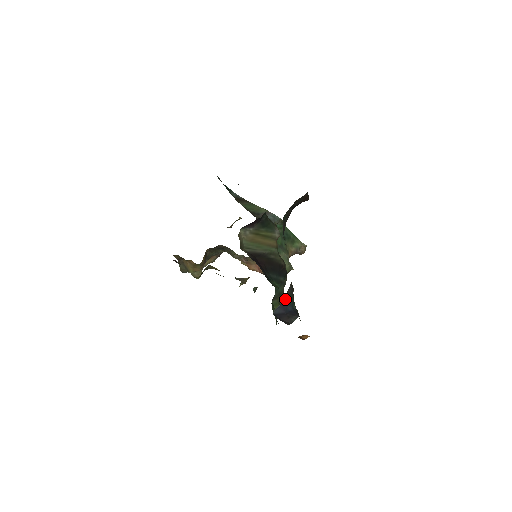
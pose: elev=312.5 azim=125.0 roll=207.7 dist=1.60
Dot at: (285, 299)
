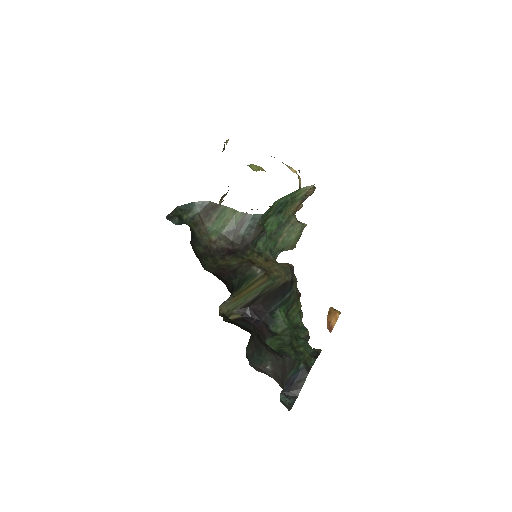
Dot at: (286, 380)
